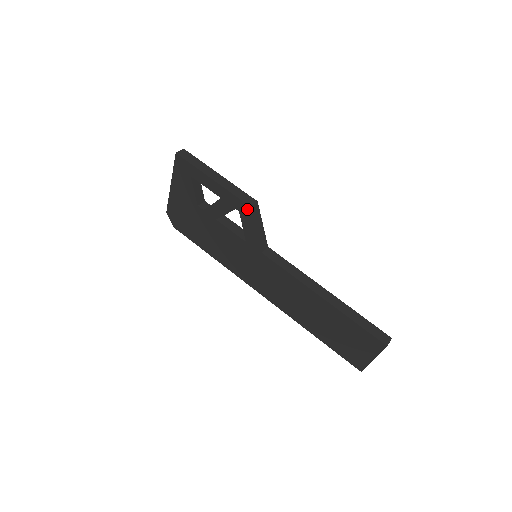
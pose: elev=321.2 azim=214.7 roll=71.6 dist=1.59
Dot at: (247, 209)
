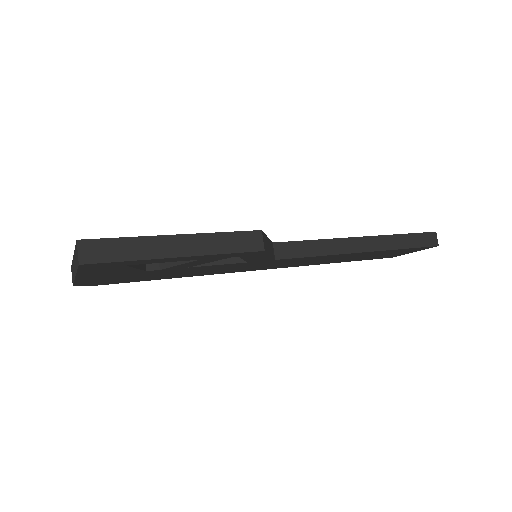
Dot at: (257, 253)
